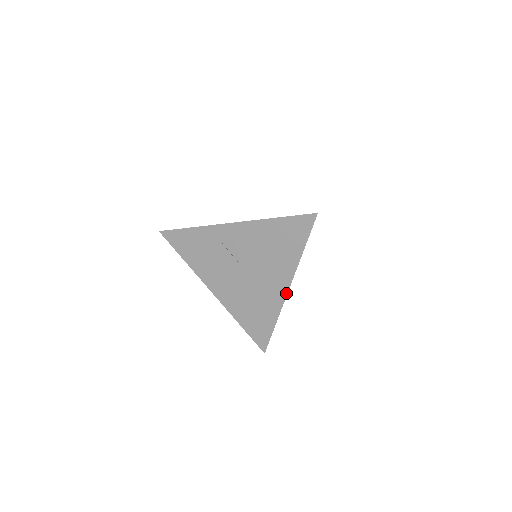
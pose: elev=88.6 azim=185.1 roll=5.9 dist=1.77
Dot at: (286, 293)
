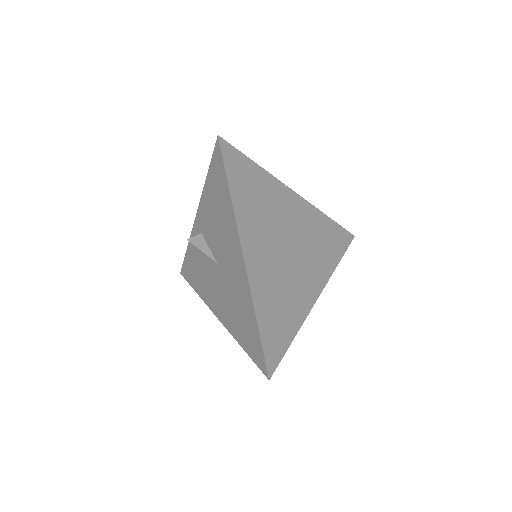
Dot at: (244, 264)
